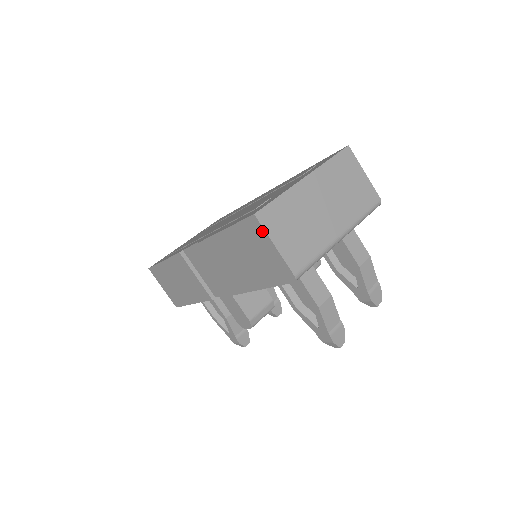
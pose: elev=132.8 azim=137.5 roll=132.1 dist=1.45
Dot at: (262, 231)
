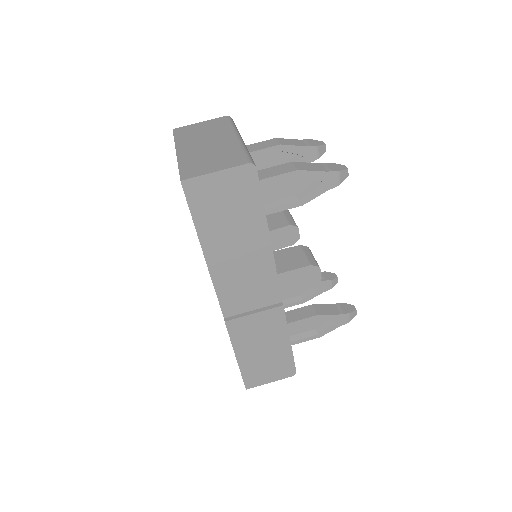
Dot at: (199, 180)
